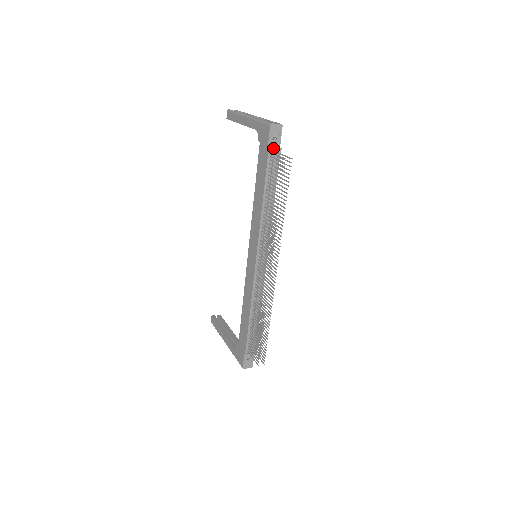
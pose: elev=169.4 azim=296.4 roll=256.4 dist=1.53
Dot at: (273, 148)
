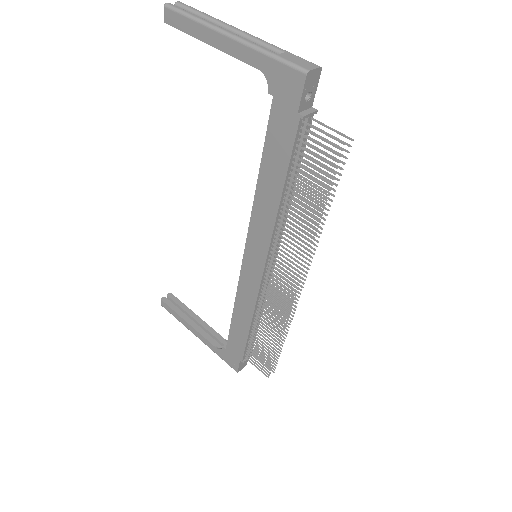
Dot at: (307, 114)
